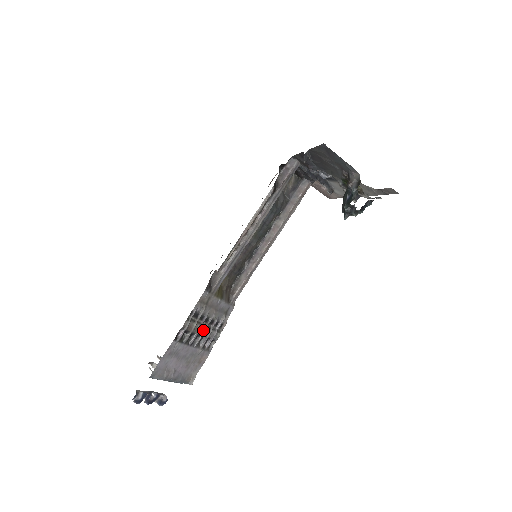
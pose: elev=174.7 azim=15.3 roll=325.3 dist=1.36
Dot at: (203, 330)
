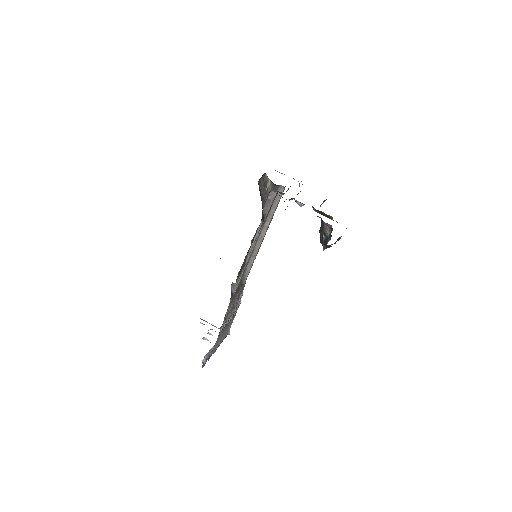
Dot at: (232, 313)
